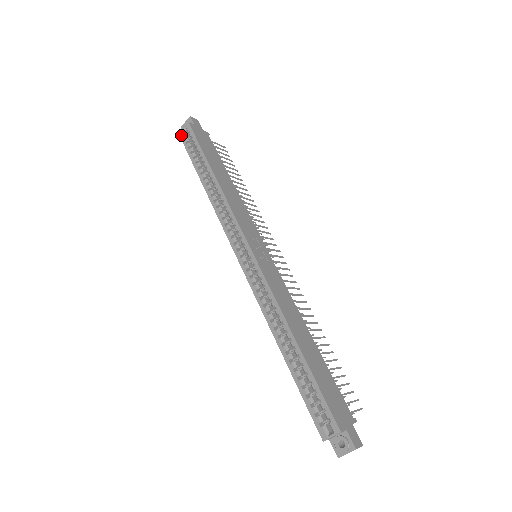
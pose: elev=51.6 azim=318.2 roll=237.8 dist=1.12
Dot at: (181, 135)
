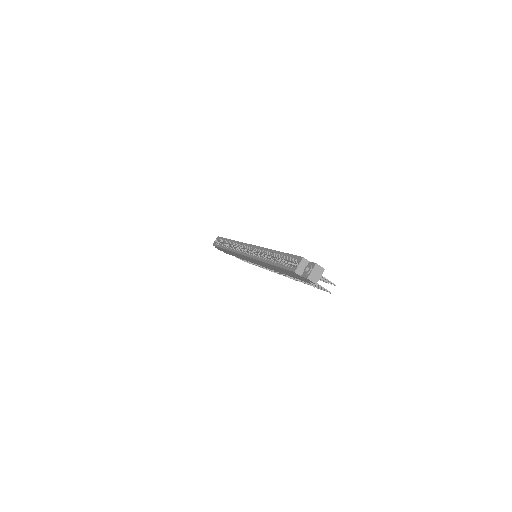
Dot at: (213, 244)
